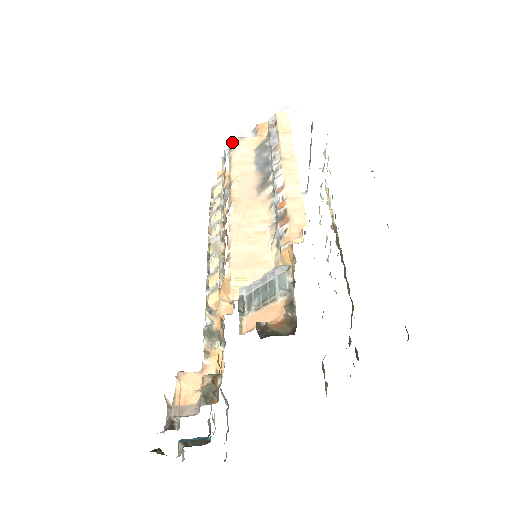
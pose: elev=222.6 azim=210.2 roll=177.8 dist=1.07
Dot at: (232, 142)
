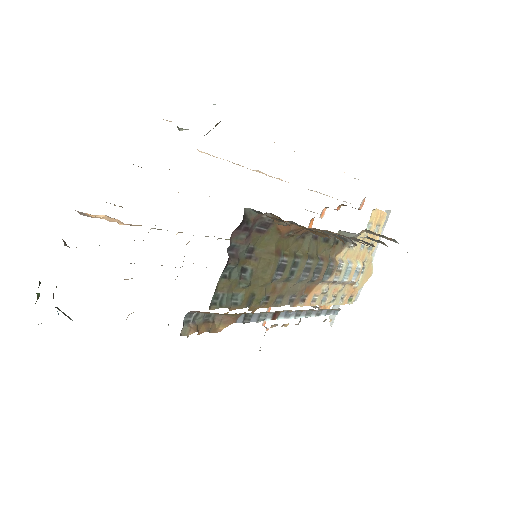
Dot at: (310, 190)
